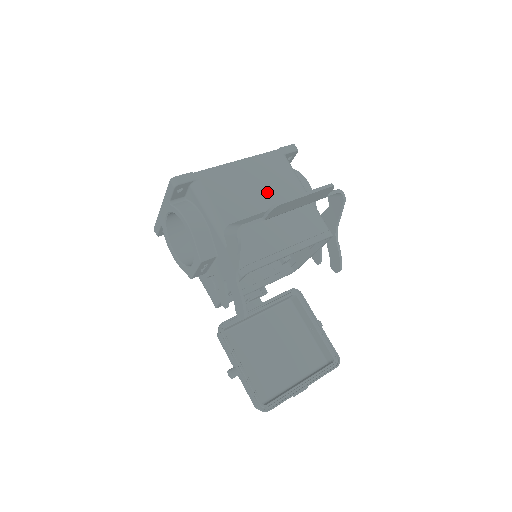
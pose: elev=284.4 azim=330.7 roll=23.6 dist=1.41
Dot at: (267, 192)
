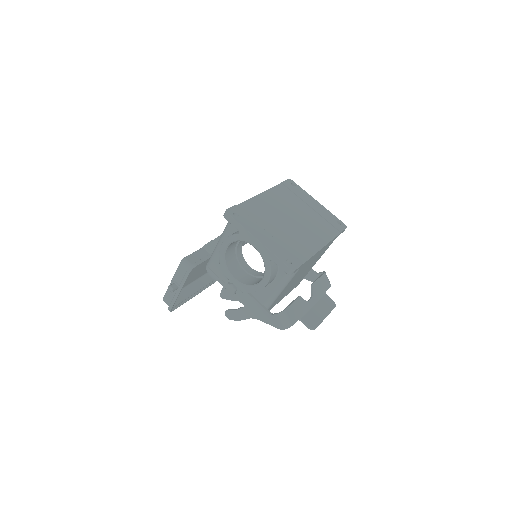
Dot at: (309, 266)
